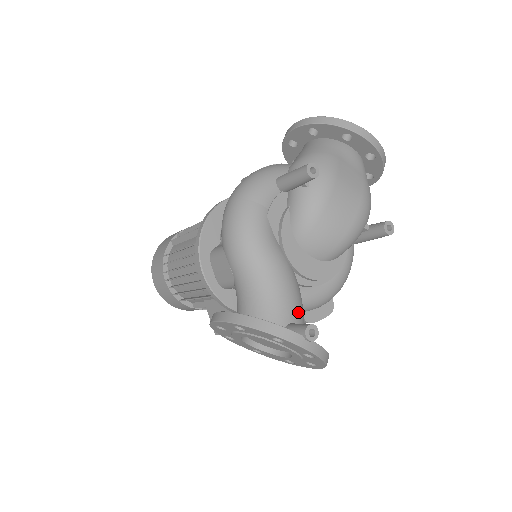
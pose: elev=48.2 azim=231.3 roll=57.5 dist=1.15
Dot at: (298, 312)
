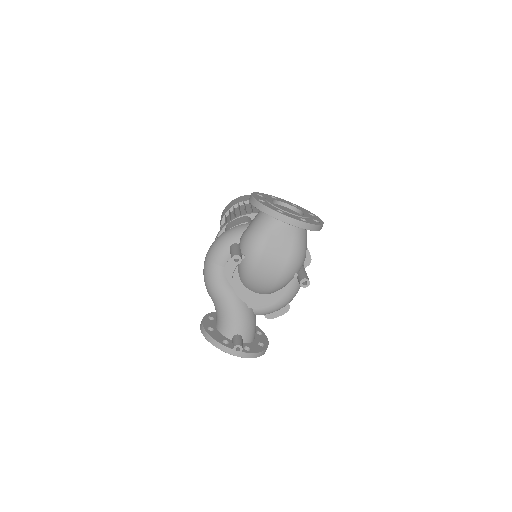
Dot at: (244, 327)
